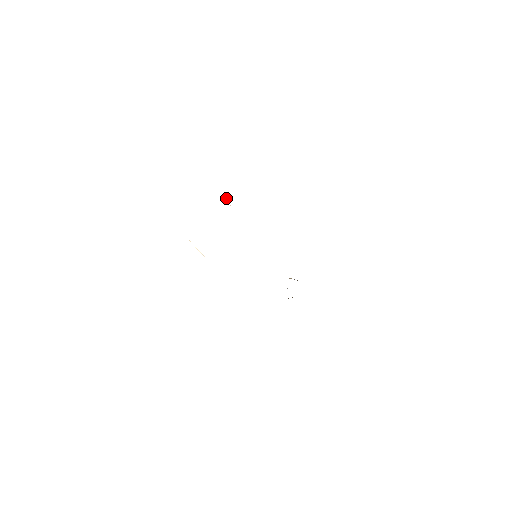
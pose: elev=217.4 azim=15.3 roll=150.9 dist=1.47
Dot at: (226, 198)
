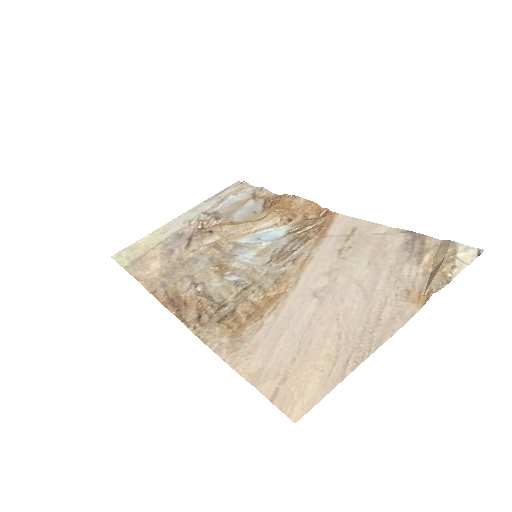
Dot at: (245, 322)
